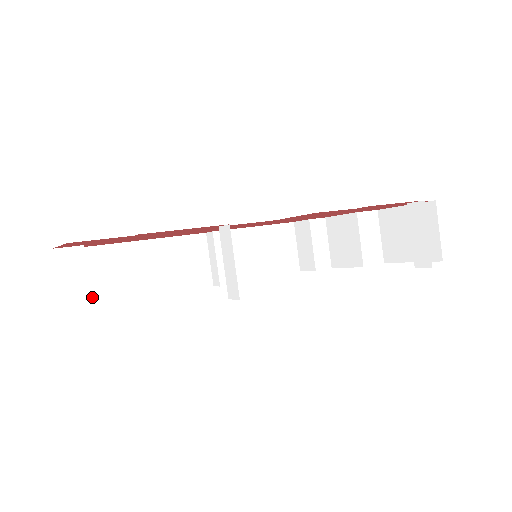
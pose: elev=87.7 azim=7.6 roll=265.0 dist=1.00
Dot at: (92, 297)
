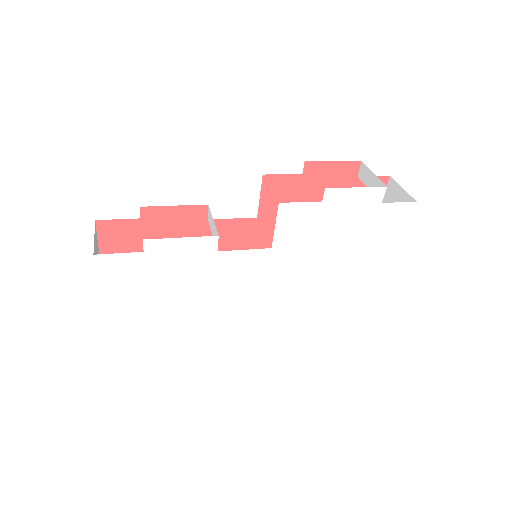
Dot at: occluded
